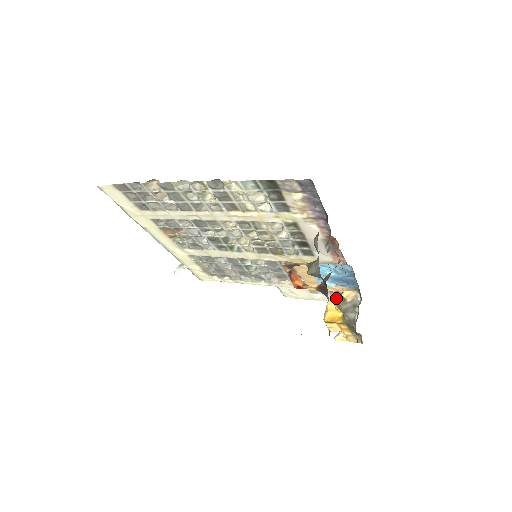
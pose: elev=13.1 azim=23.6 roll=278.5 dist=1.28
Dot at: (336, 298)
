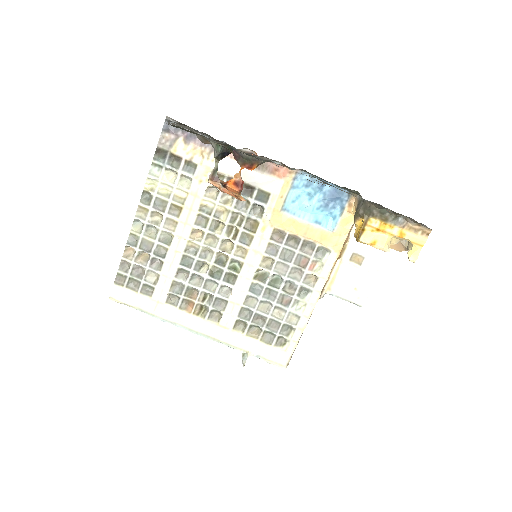
Dot at: occluded
